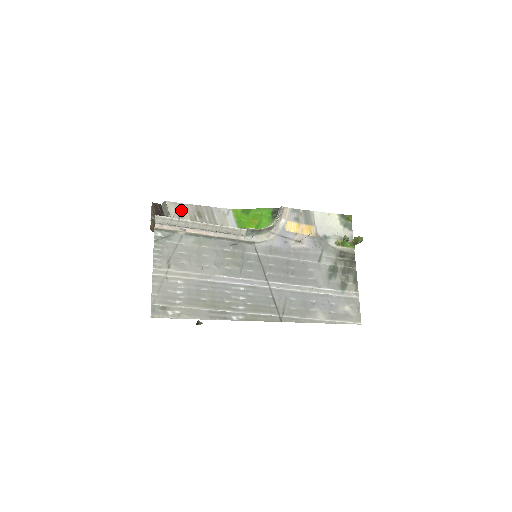
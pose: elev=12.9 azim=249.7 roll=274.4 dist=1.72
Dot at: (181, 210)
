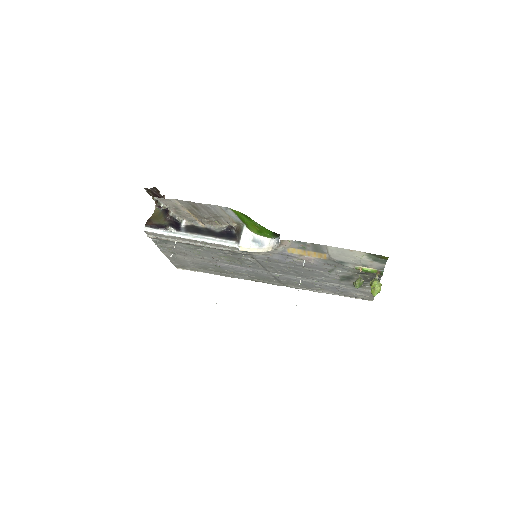
Dot at: (174, 203)
